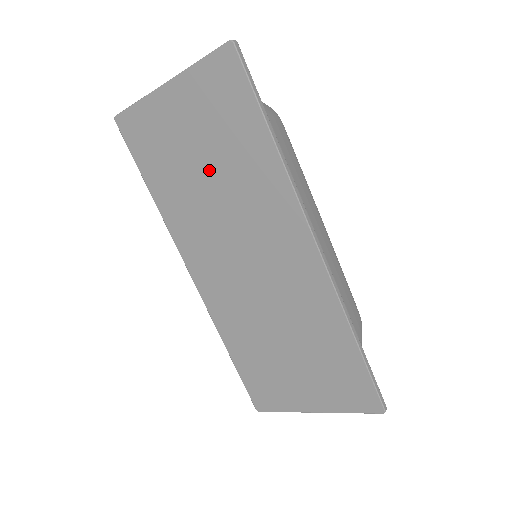
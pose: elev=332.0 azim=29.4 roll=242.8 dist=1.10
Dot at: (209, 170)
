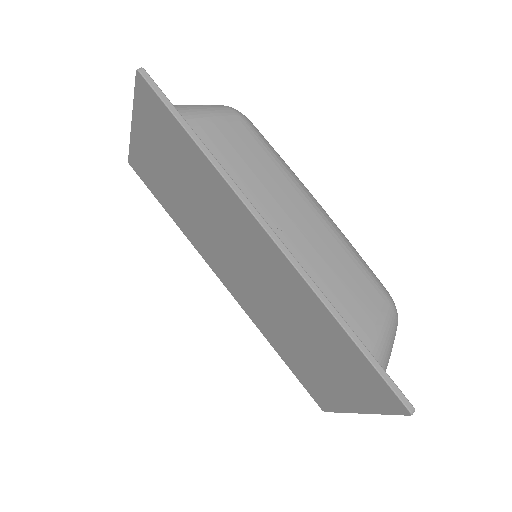
Dot at: (184, 187)
